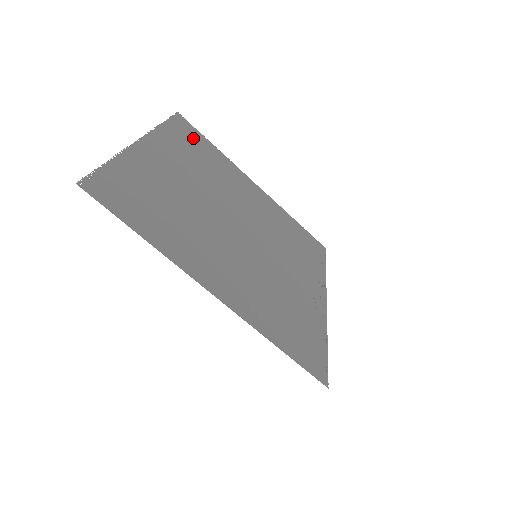
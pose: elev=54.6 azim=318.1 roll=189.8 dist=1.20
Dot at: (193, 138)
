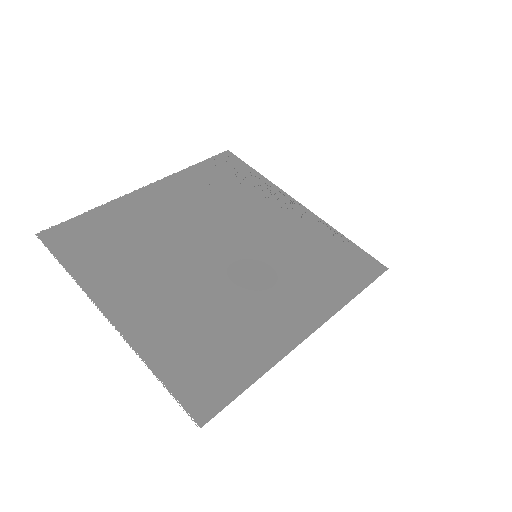
Dot at: (84, 237)
